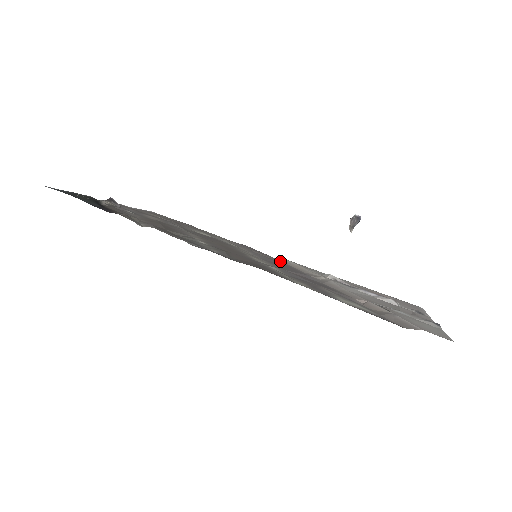
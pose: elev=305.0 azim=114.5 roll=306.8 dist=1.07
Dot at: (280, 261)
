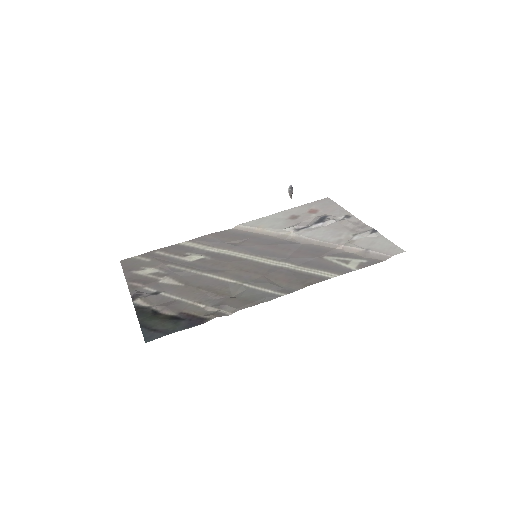
Dot at: (243, 232)
